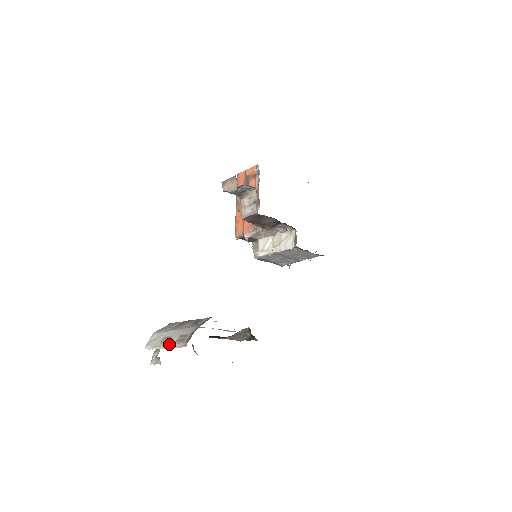
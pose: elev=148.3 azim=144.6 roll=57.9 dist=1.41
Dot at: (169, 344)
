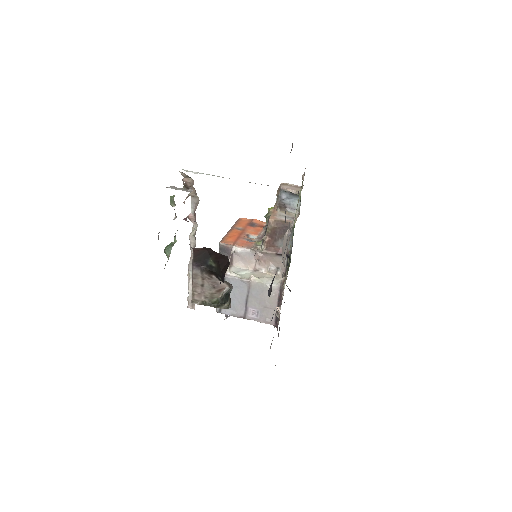
Dot at: occluded
